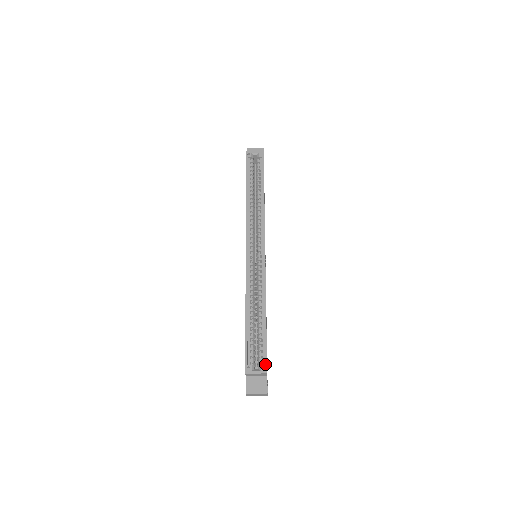
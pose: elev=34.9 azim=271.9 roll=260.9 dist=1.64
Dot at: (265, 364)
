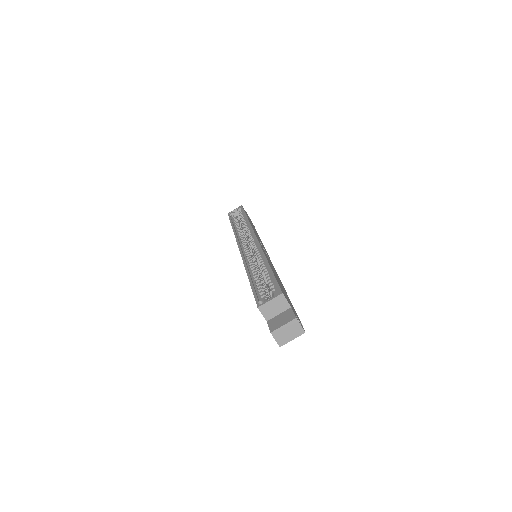
Dot at: (278, 289)
